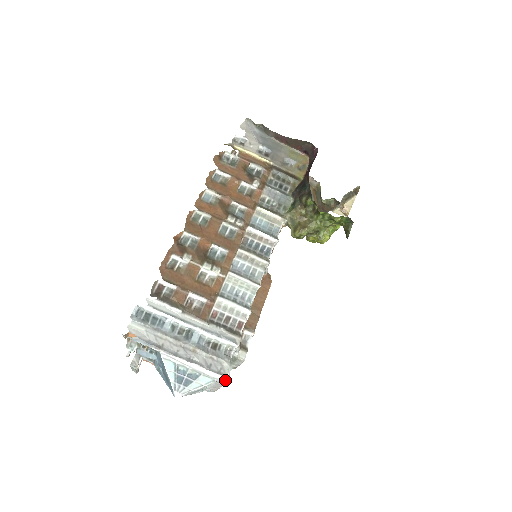
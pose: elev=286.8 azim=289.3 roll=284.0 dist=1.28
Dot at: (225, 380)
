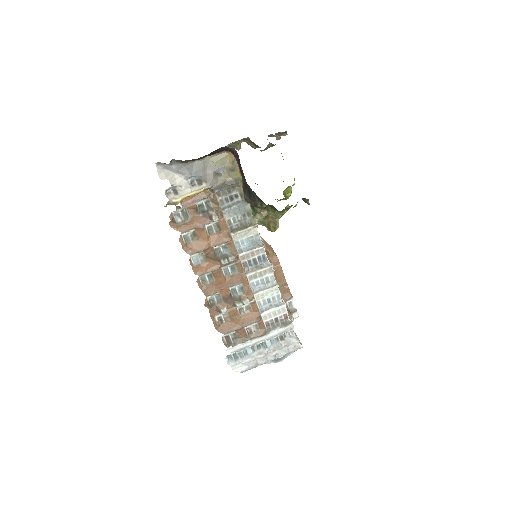
Dot at: occluded
